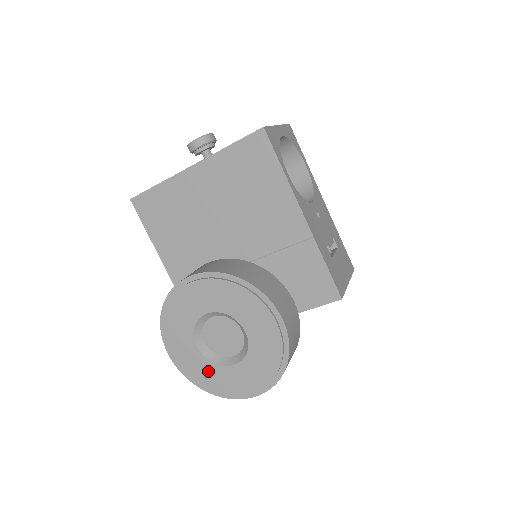
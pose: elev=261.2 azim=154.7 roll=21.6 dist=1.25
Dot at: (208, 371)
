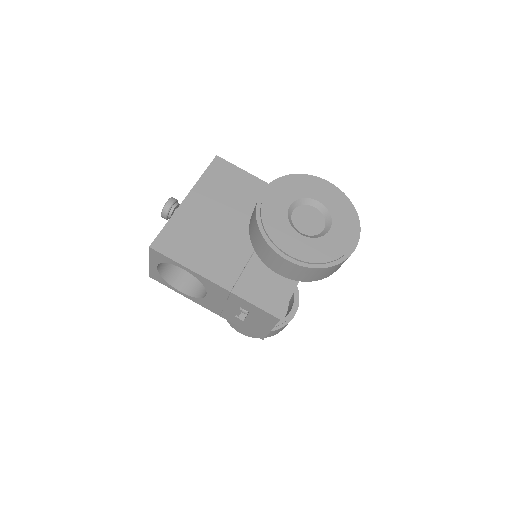
Dot at: (321, 246)
